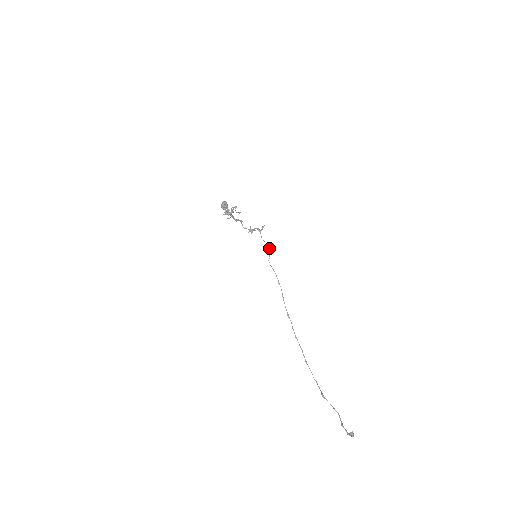
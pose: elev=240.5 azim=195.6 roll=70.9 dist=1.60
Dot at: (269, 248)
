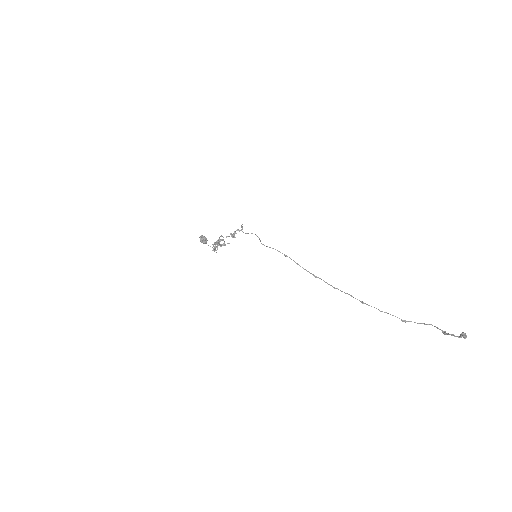
Dot at: (256, 235)
